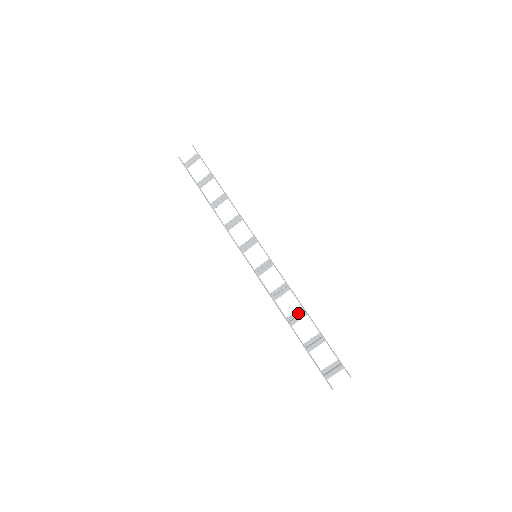
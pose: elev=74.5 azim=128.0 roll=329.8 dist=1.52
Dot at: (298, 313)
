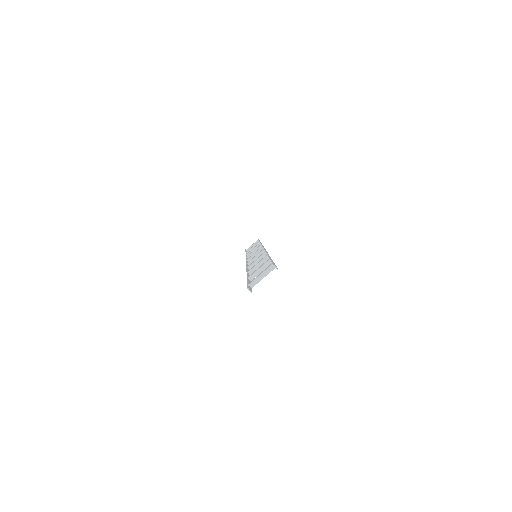
Dot at: occluded
